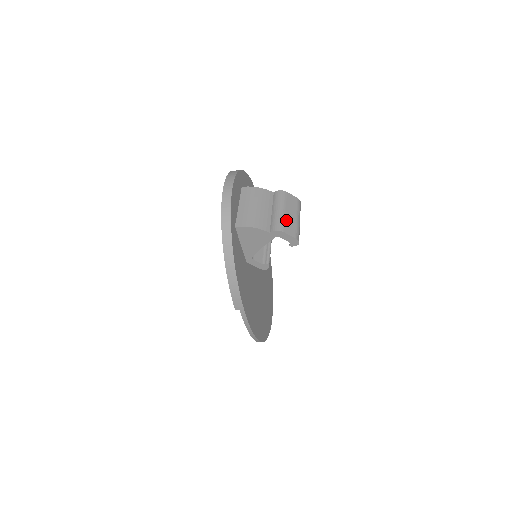
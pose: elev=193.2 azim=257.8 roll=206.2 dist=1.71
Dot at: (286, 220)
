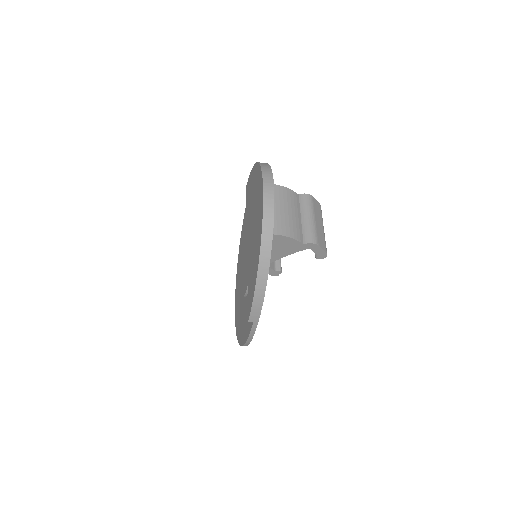
Dot at: (318, 231)
